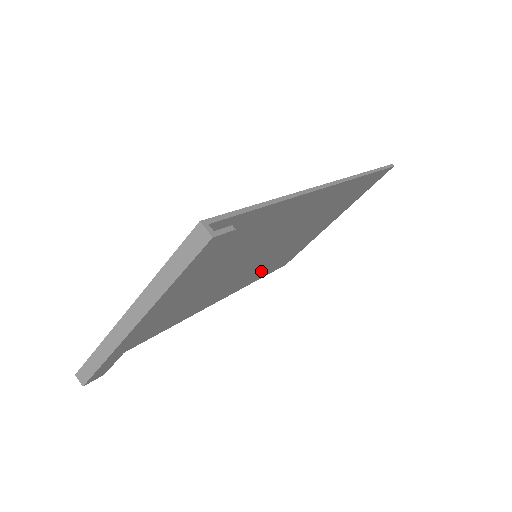
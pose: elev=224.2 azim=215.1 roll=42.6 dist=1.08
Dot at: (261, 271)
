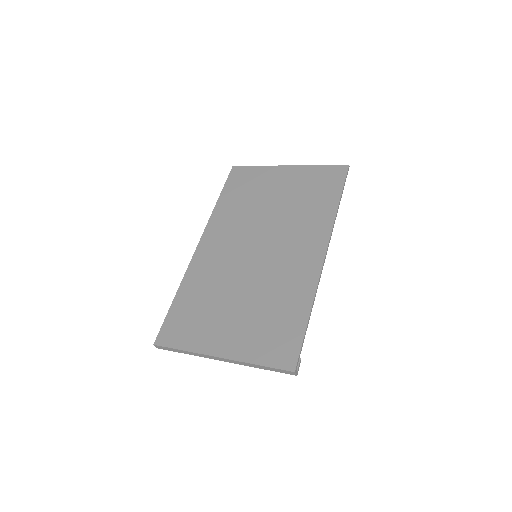
Dot at: (233, 212)
